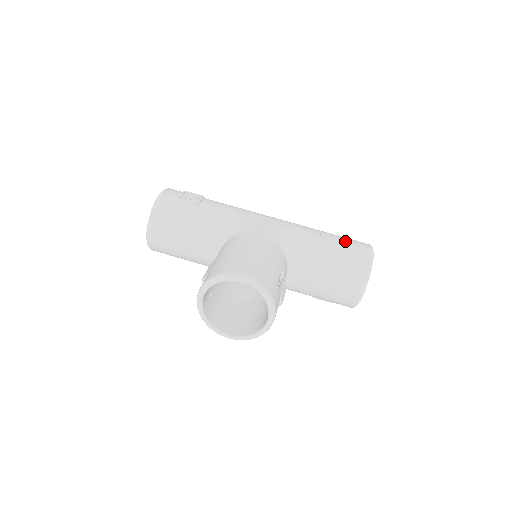
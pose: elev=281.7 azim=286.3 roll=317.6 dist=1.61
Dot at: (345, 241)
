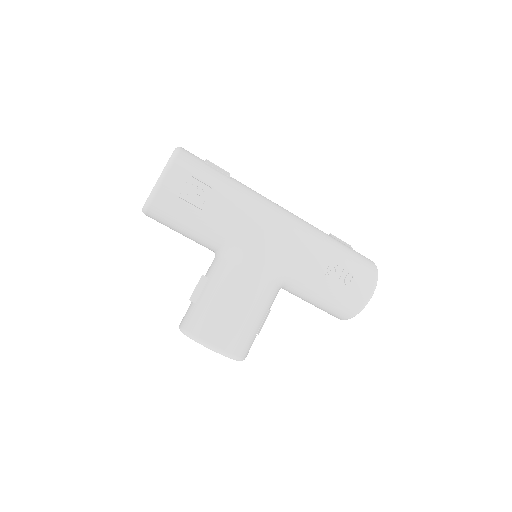
Dot at: (350, 280)
